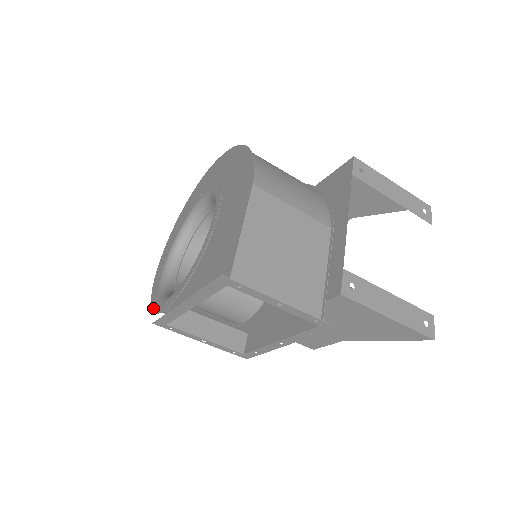
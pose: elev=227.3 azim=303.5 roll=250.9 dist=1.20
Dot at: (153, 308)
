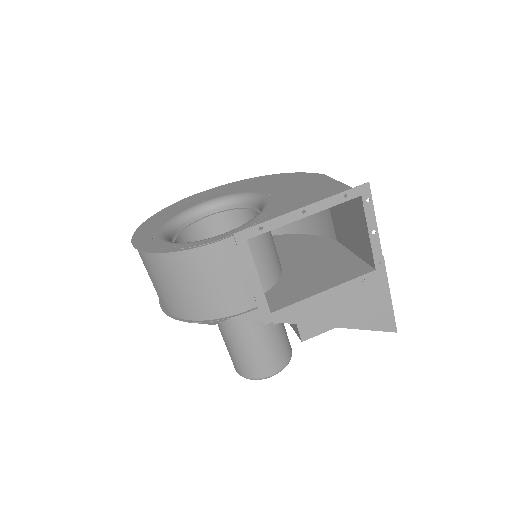
Dot at: (177, 250)
